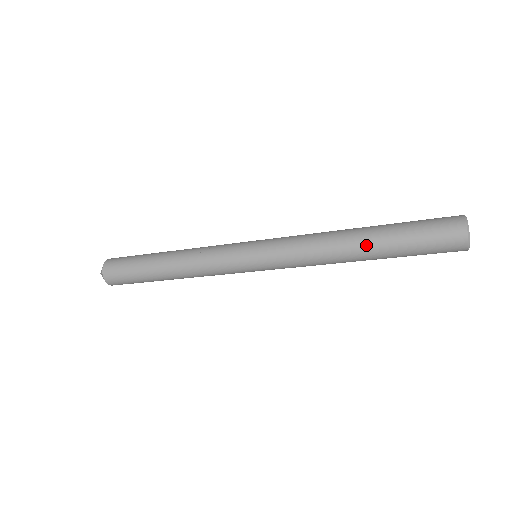
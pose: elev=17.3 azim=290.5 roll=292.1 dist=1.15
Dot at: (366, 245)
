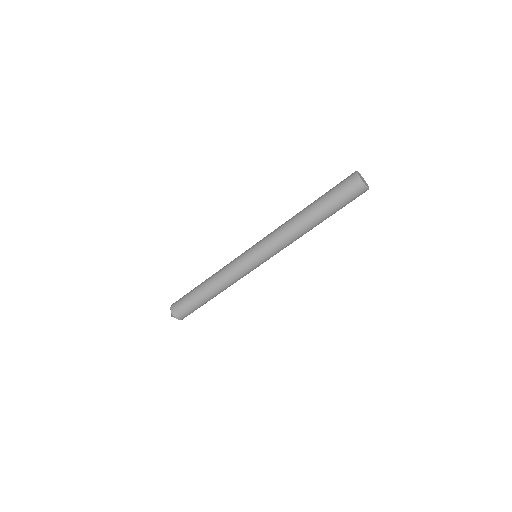
Dot at: occluded
